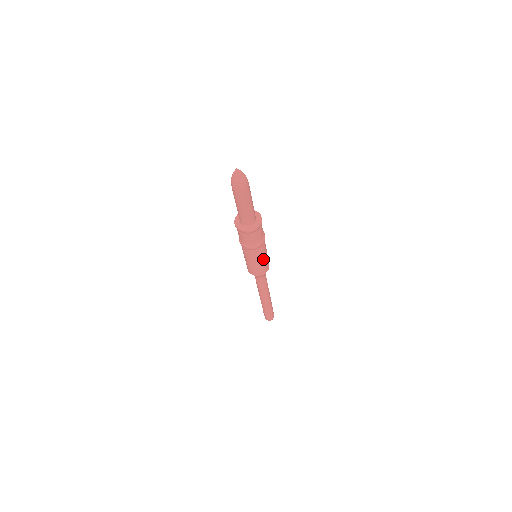
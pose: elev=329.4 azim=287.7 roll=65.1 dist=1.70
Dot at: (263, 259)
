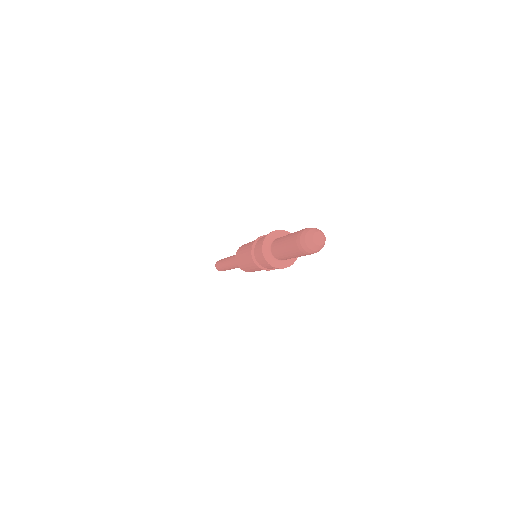
Dot at: occluded
